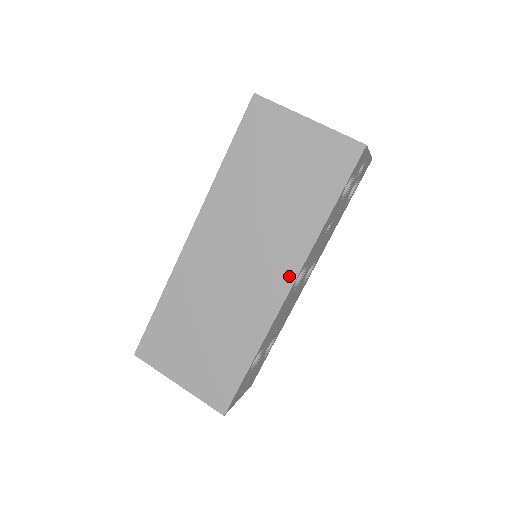
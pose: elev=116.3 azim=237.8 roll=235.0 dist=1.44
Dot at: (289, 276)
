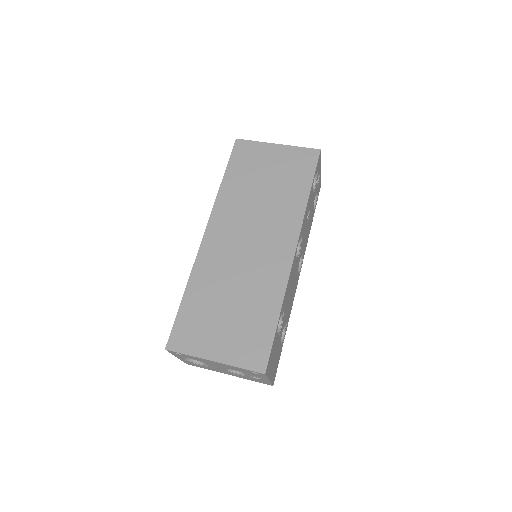
Dot at: (292, 241)
